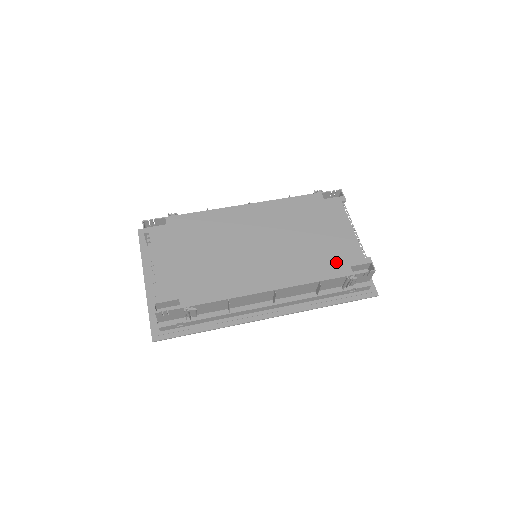
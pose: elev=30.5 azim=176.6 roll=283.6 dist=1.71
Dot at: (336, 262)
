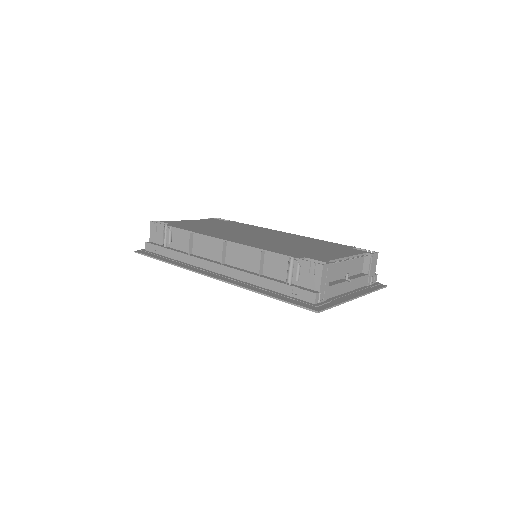
Dot at: (297, 253)
